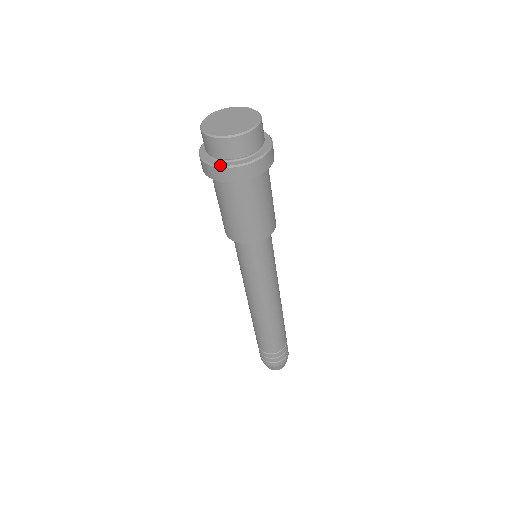
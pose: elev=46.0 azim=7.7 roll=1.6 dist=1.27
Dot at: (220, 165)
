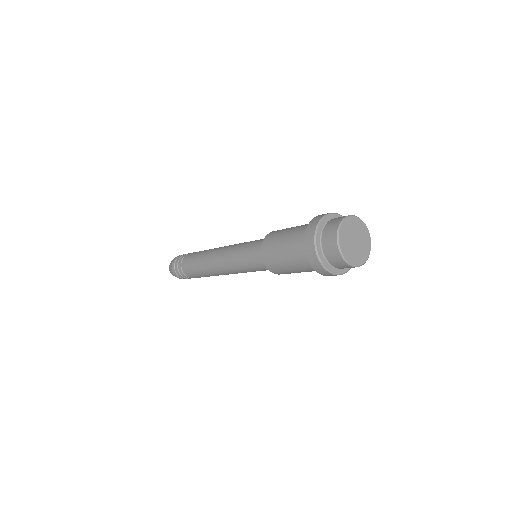
Dot at: occluded
